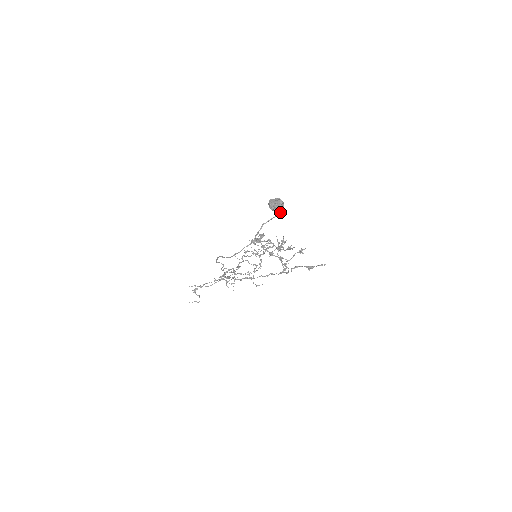
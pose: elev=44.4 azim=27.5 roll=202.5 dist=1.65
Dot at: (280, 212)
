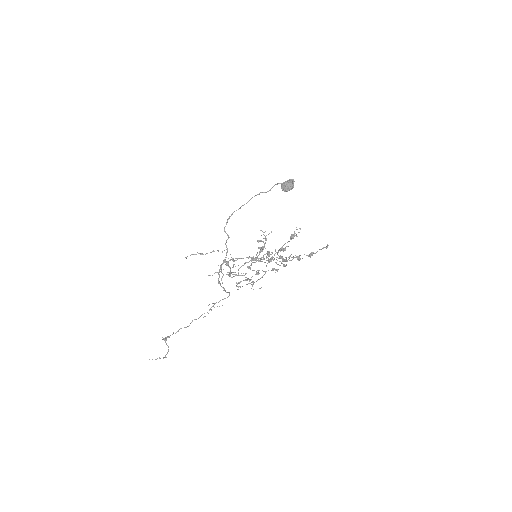
Dot at: occluded
